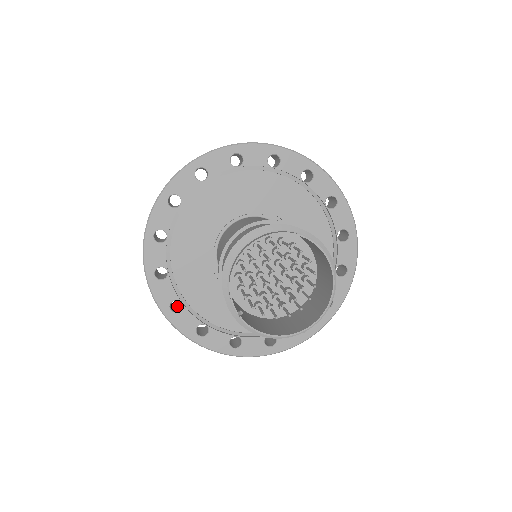
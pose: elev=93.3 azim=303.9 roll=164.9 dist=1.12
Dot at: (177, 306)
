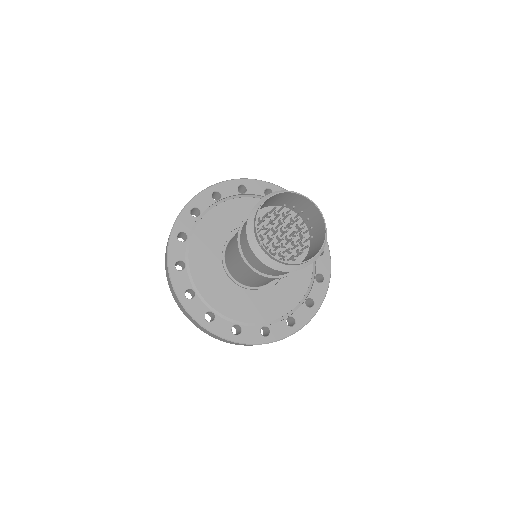
Dot at: occluded
